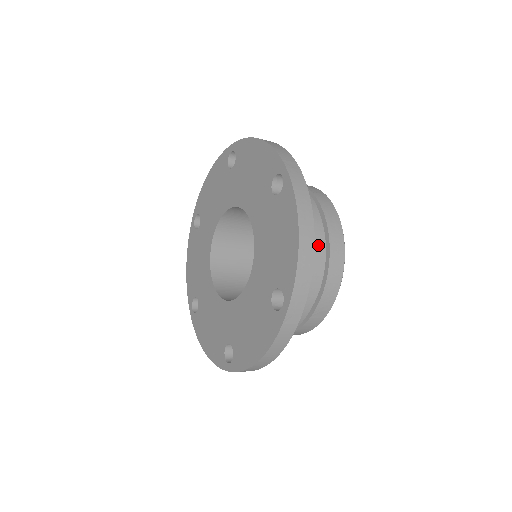
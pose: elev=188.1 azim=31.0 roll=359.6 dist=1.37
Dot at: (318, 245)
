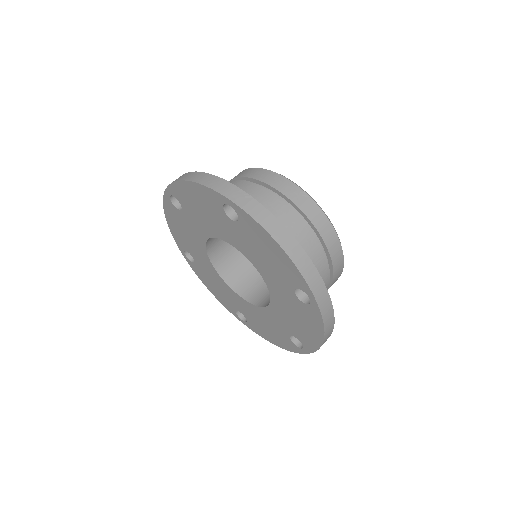
Dot at: (235, 184)
